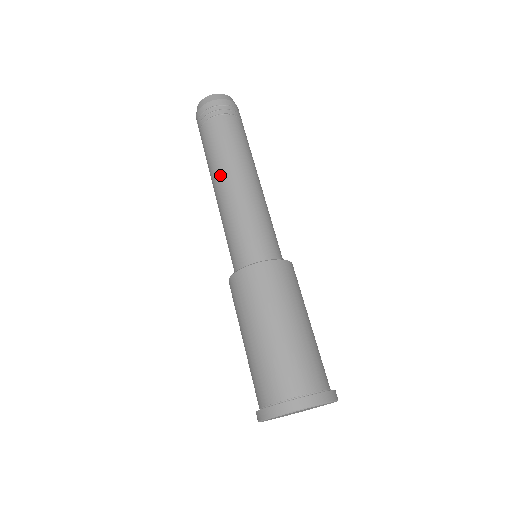
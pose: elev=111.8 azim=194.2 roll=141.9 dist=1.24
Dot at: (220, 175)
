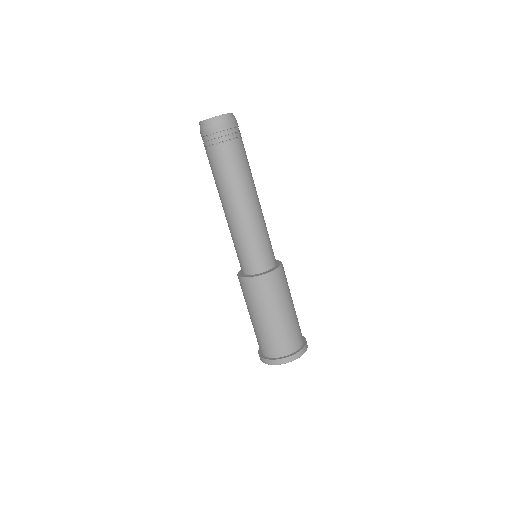
Dot at: (223, 200)
